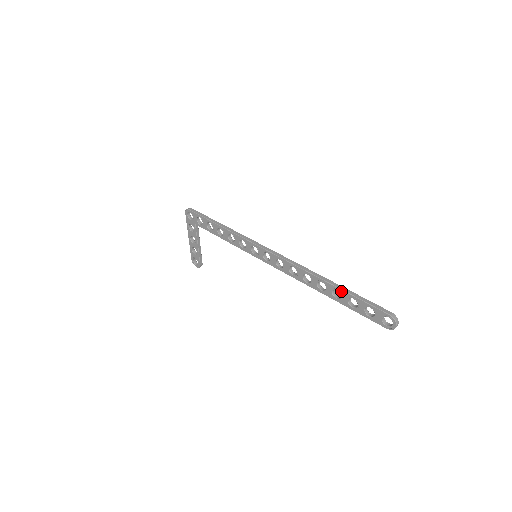
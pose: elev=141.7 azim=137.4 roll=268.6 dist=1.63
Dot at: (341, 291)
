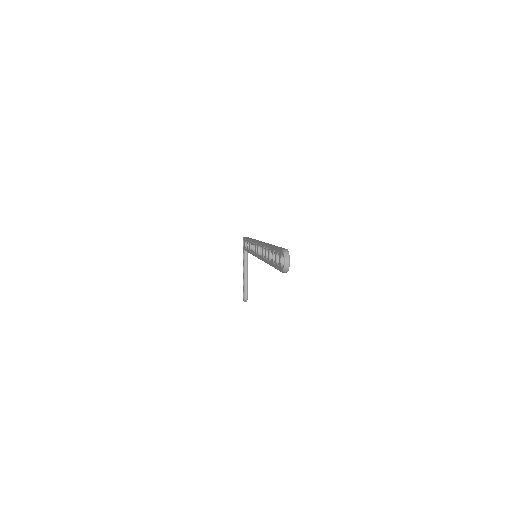
Dot at: (271, 248)
